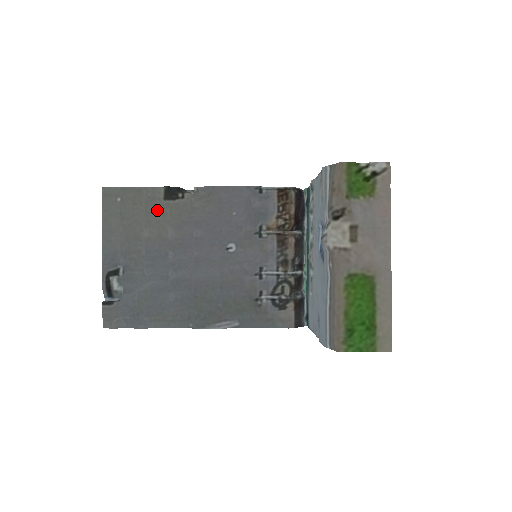
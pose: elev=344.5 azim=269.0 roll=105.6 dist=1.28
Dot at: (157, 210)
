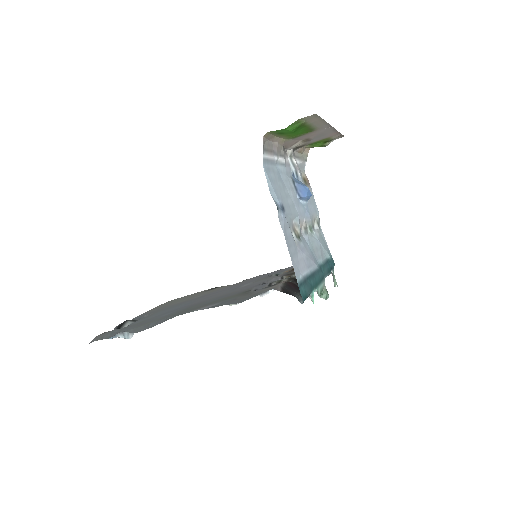
Dot at: occluded
